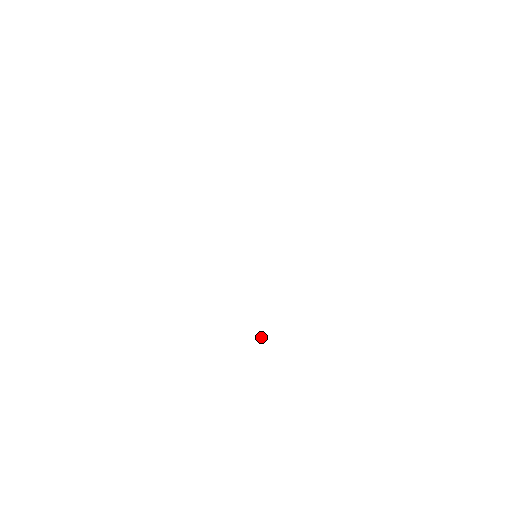
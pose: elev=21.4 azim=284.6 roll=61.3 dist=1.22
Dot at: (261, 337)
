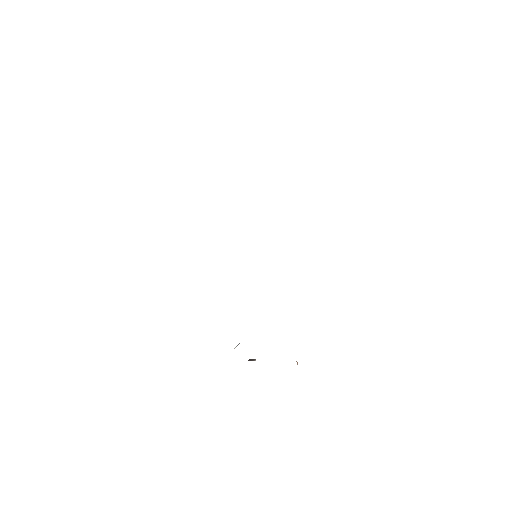
Dot at: occluded
